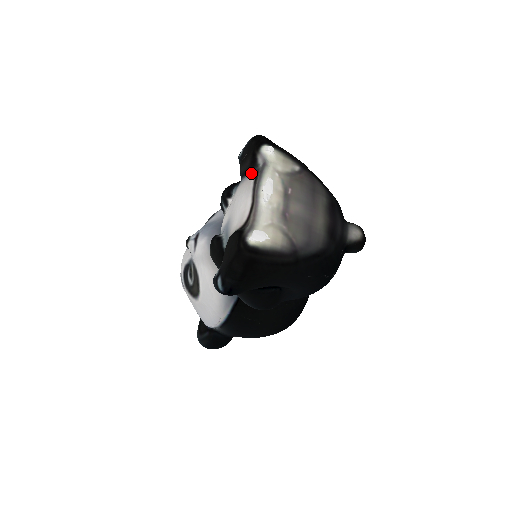
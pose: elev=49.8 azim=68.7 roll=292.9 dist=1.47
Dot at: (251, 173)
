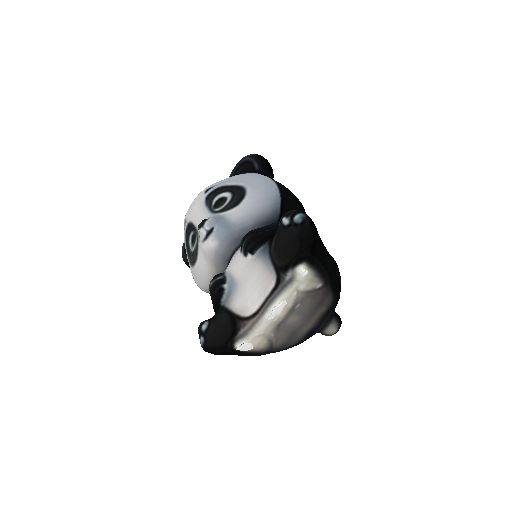
Dot at: (277, 271)
